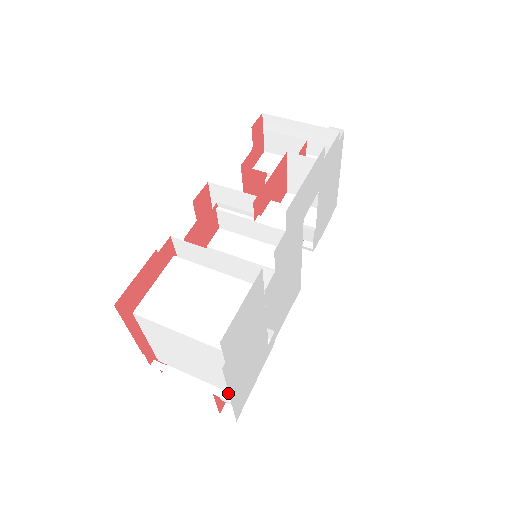
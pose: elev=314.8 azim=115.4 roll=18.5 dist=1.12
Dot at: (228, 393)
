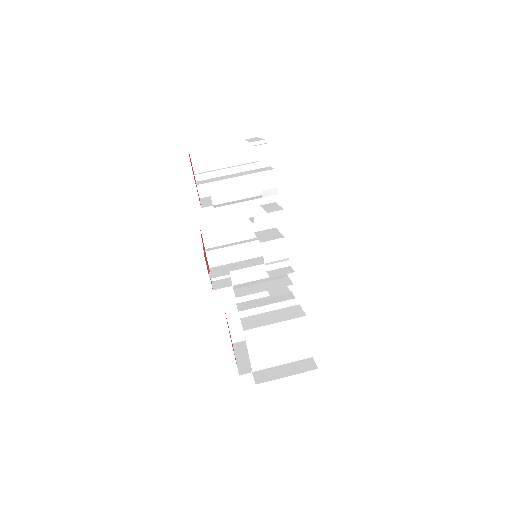
Dot at: occluded
